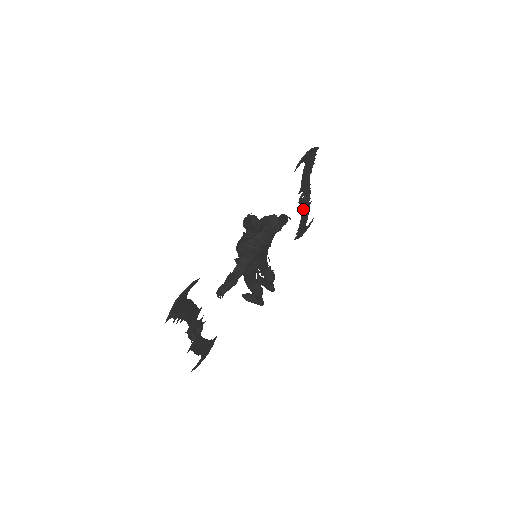
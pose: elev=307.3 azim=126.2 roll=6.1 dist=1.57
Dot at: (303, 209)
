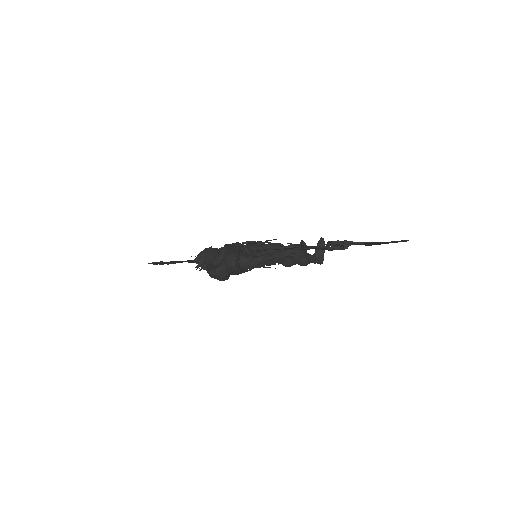
Dot at: occluded
